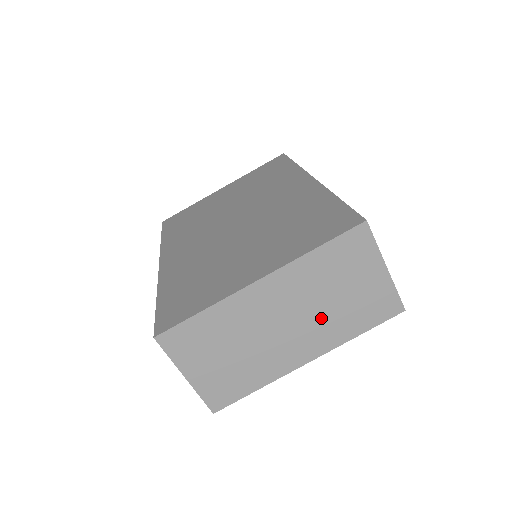
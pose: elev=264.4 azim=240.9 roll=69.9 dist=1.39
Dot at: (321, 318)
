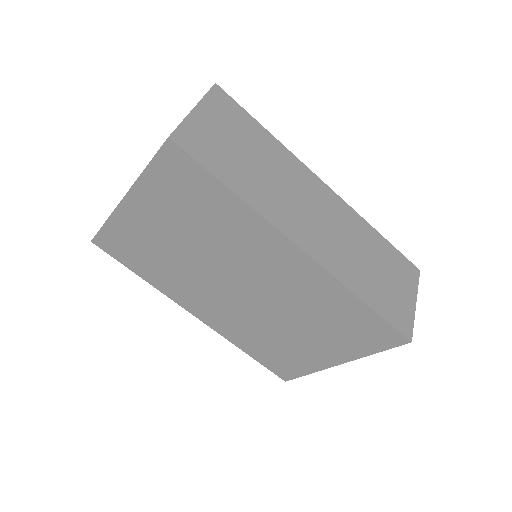
Dot at: occluded
